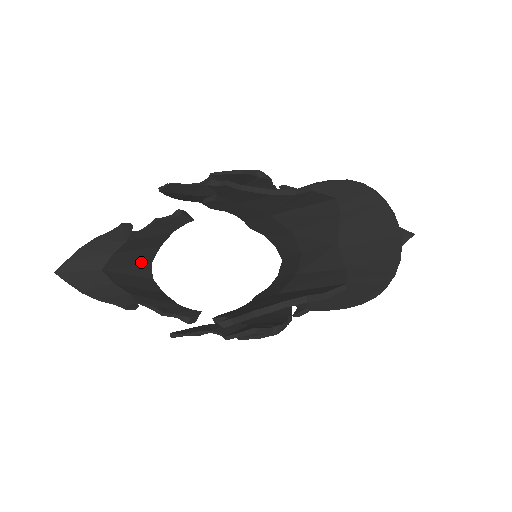
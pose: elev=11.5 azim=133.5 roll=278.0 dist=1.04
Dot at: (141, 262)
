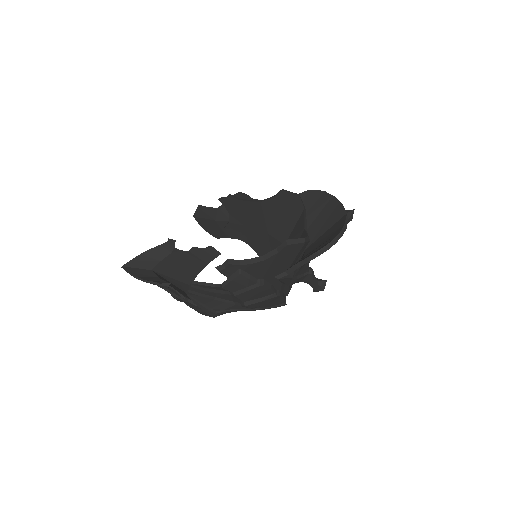
Dot at: (182, 280)
